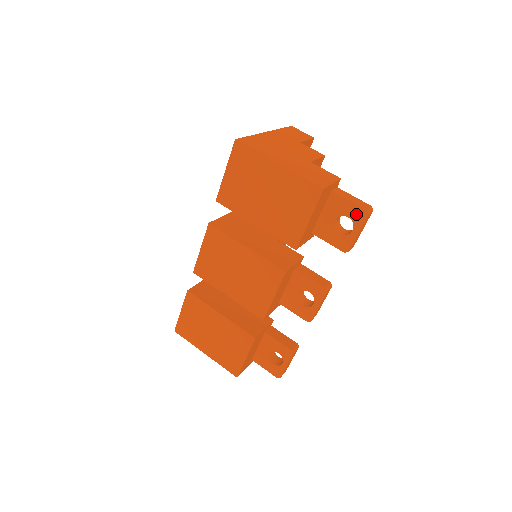
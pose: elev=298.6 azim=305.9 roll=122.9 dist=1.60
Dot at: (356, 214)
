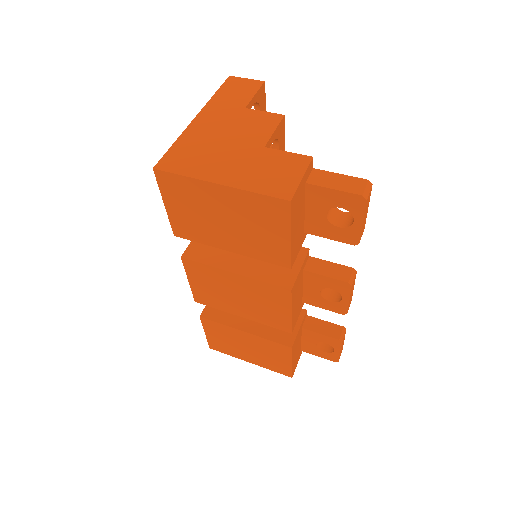
Dot at: (350, 202)
